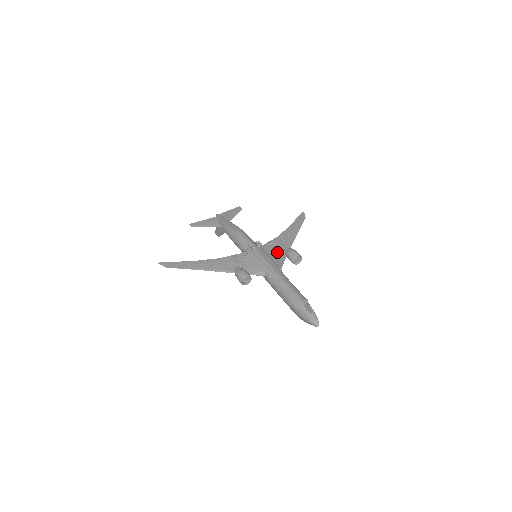
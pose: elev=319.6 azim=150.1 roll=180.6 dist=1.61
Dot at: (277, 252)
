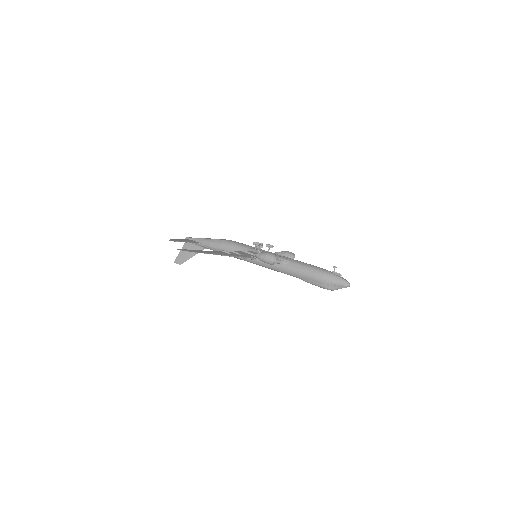
Dot at: occluded
